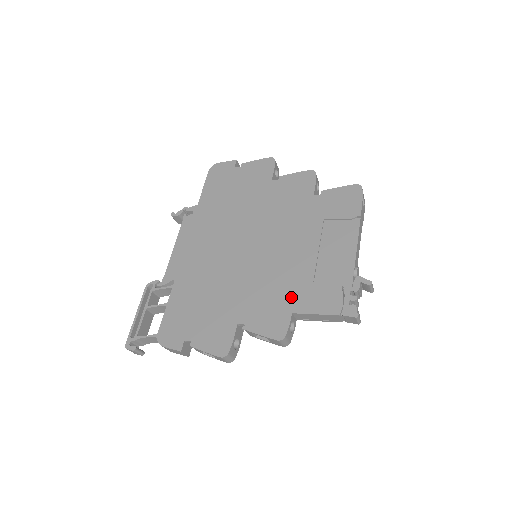
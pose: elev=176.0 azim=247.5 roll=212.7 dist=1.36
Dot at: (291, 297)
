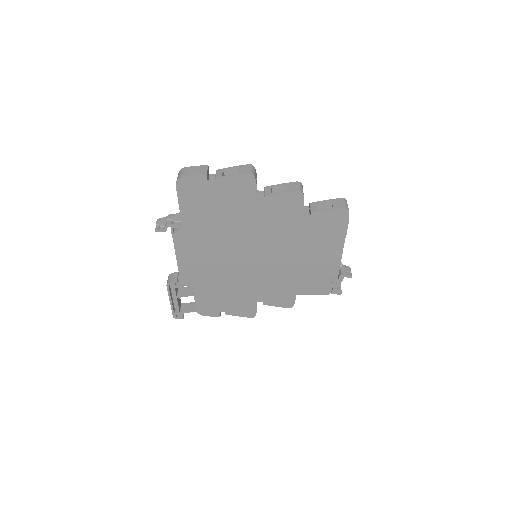
Dot at: (294, 287)
